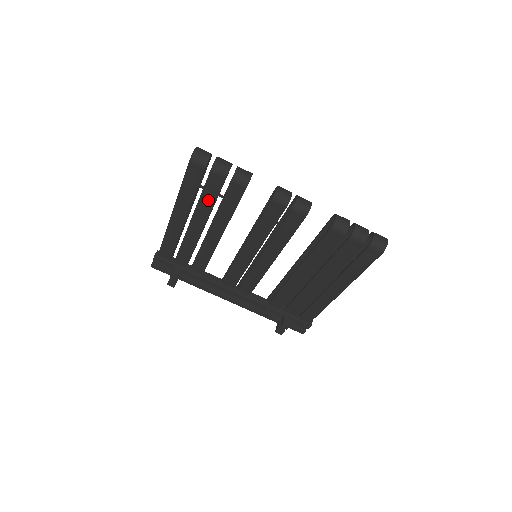
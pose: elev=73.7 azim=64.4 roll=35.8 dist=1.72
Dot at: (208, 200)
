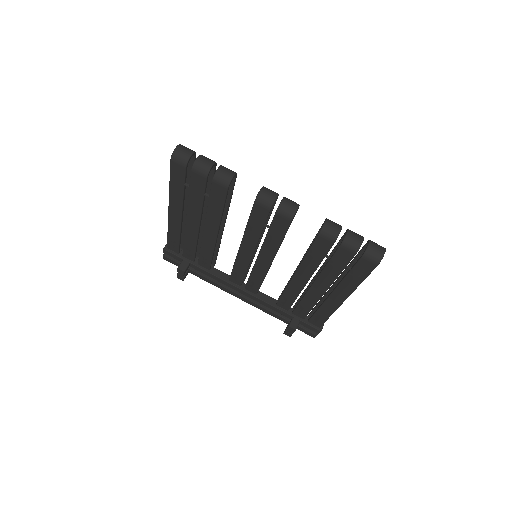
Dot at: (196, 199)
